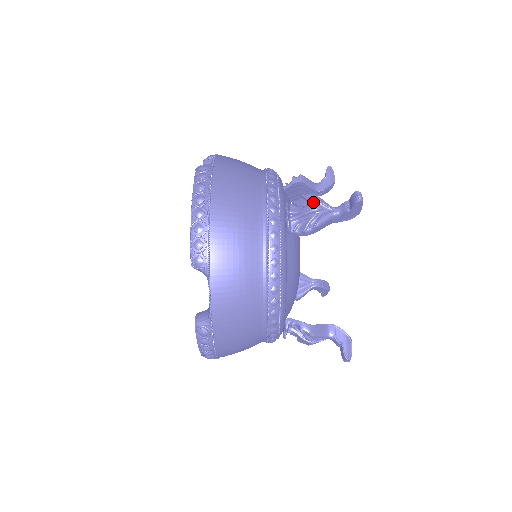
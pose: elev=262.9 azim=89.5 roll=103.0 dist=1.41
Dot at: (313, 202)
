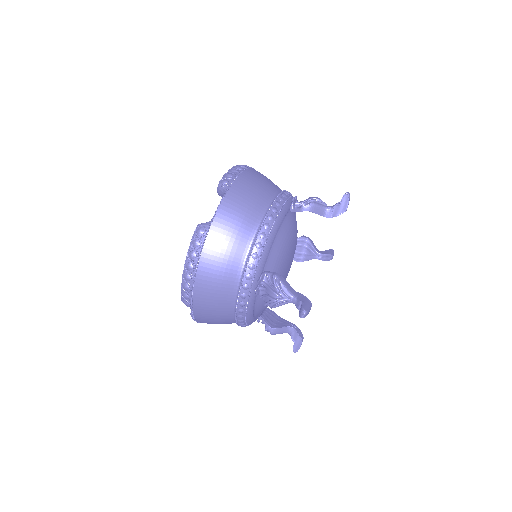
Dot at: (315, 197)
